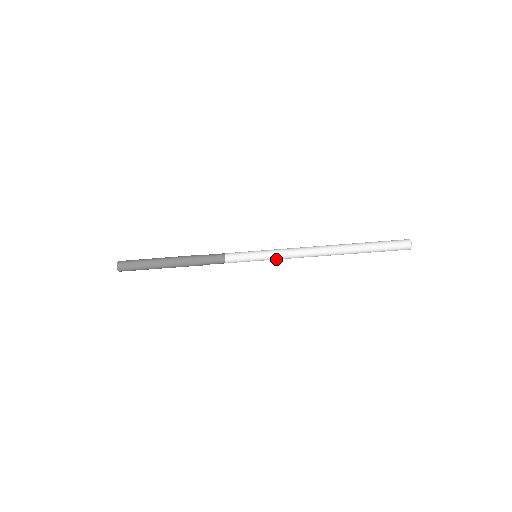
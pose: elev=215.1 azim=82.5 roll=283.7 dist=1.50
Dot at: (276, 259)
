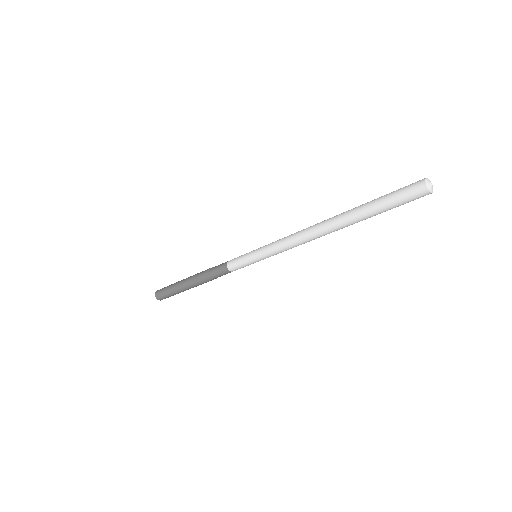
Dot at: (272, 253)
